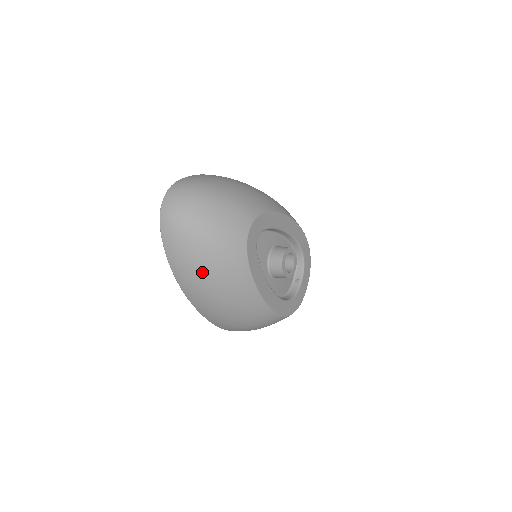
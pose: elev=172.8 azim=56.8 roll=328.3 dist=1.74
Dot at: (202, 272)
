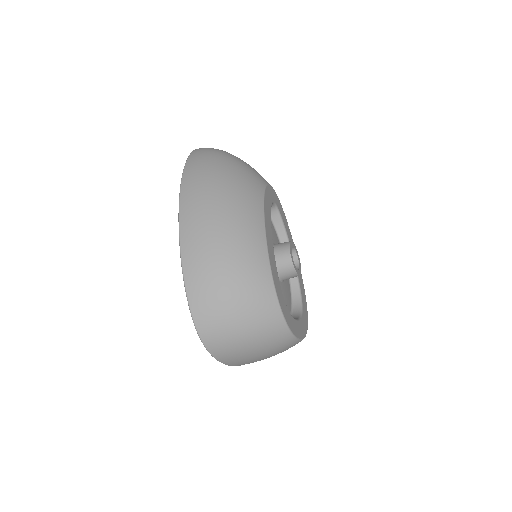
Dot at: (217, 173)
